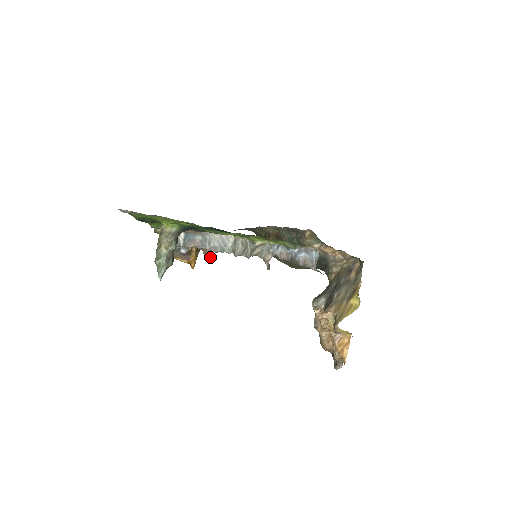
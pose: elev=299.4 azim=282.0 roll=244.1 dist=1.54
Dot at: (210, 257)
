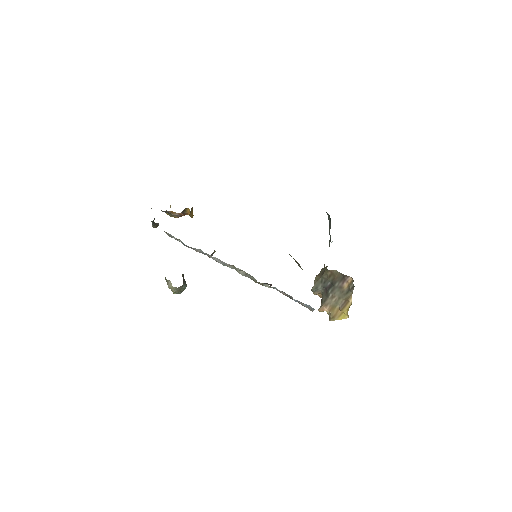
Dot at: occluded
